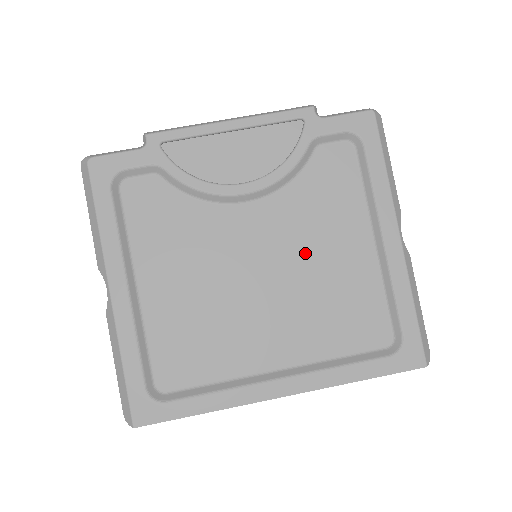
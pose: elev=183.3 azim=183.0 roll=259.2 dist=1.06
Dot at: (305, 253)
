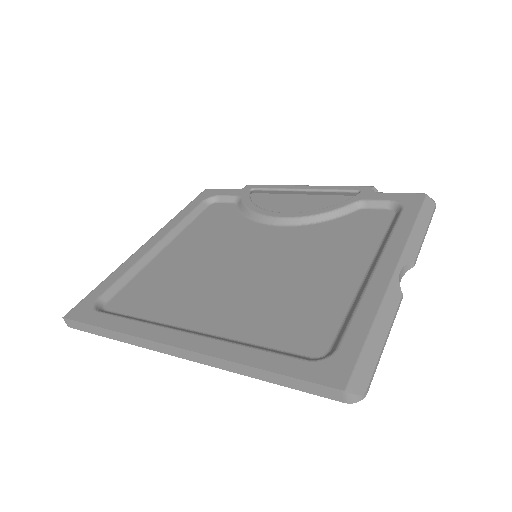
Dot at: (296, 263)
